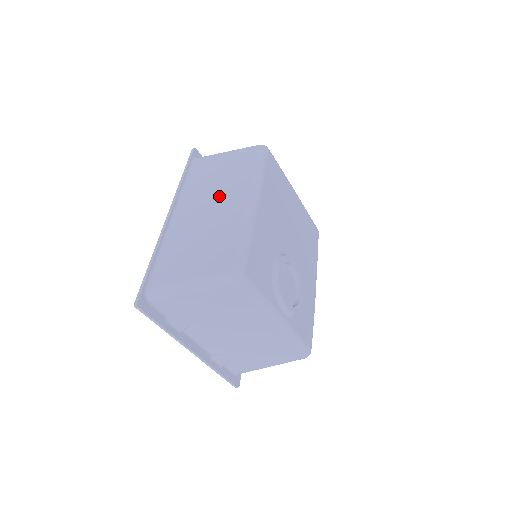
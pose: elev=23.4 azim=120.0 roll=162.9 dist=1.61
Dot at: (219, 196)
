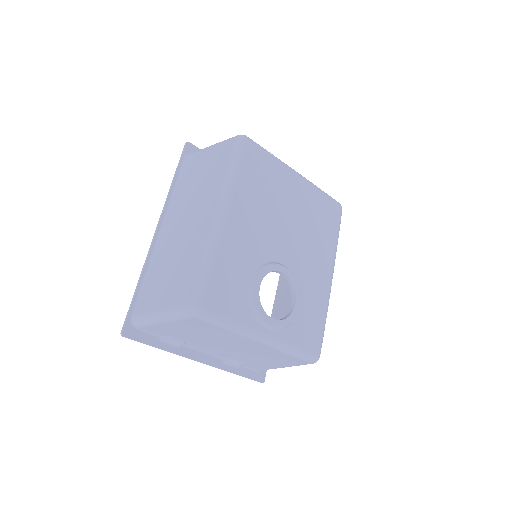
Dot at: (195, 207)
